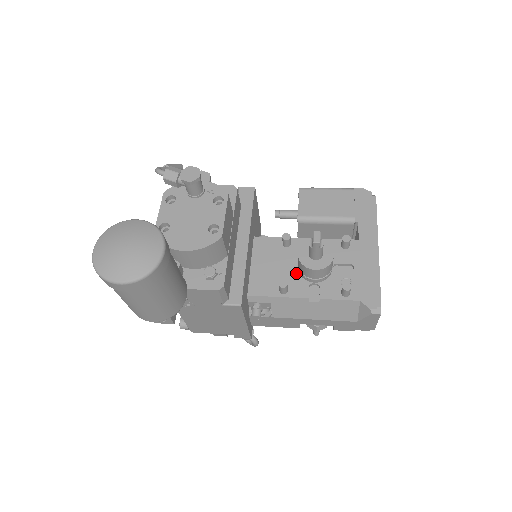
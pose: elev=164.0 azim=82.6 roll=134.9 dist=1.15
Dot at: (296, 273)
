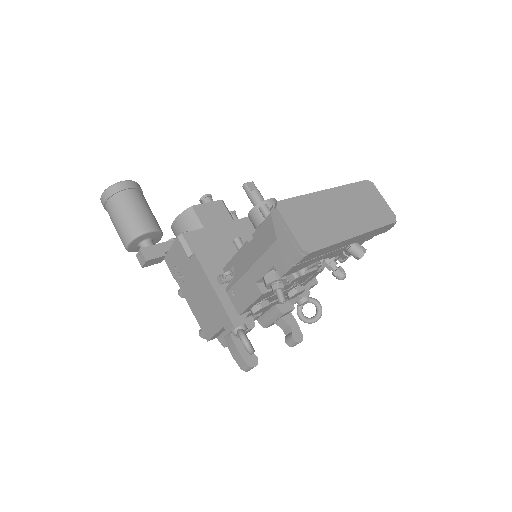
Dot at: occluded
